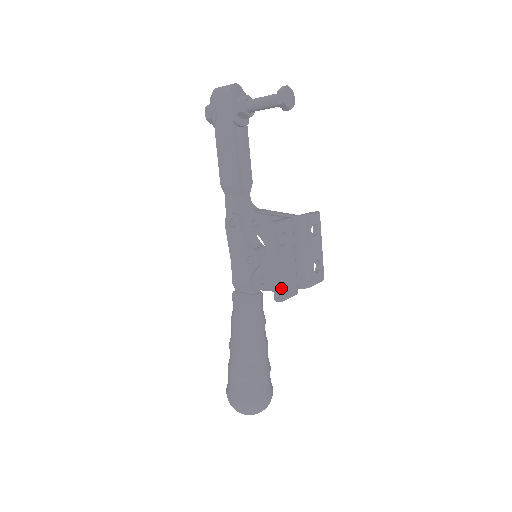
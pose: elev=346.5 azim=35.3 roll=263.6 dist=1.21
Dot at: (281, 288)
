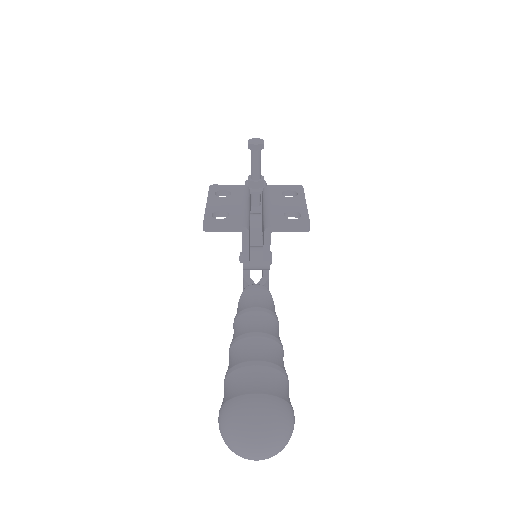
Dot at: (209, 218)
